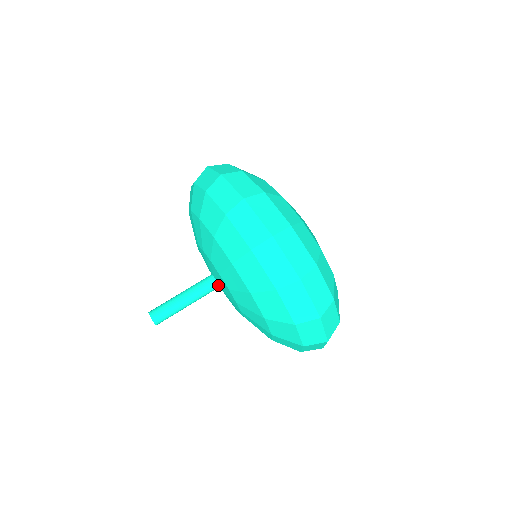
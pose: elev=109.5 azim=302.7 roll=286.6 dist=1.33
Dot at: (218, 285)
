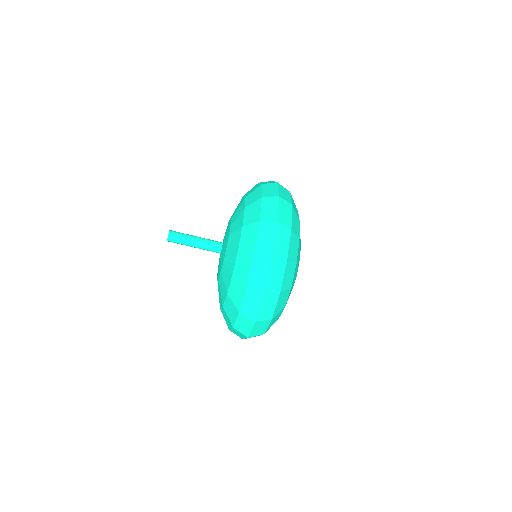
Dot at: (220, 252)
